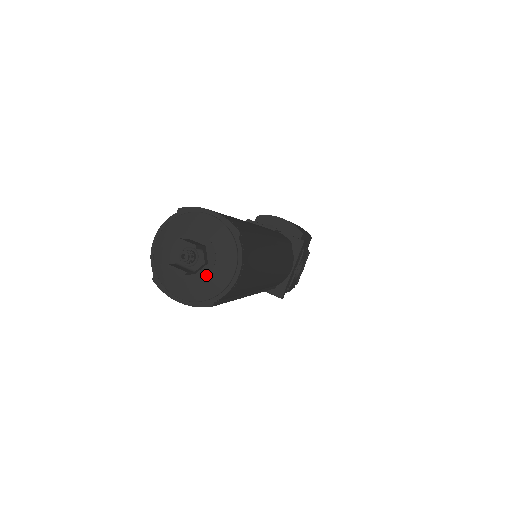
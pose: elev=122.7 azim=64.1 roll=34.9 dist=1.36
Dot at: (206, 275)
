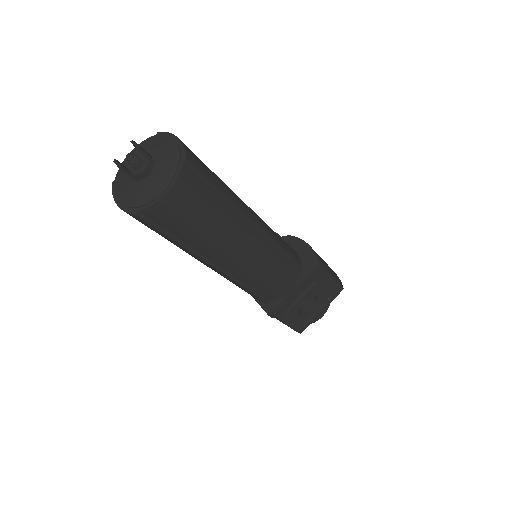
Dot at: (143, 184)
